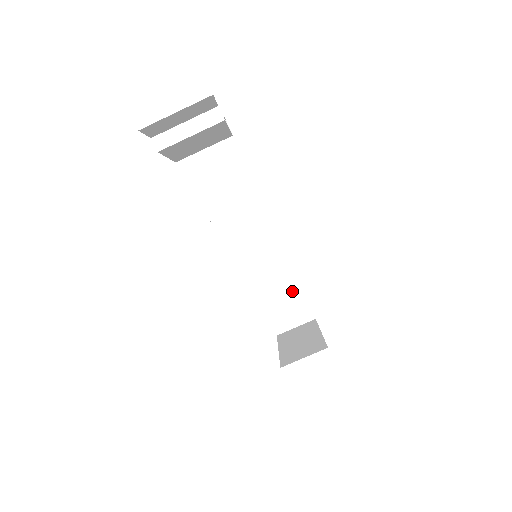
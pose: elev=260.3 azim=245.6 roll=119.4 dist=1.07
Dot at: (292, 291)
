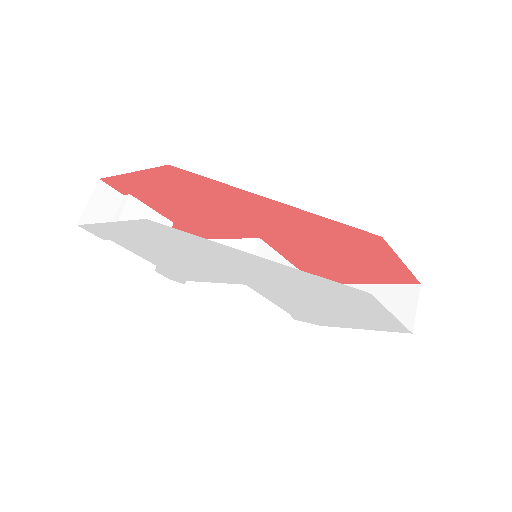
Dot at: (379, 295)
